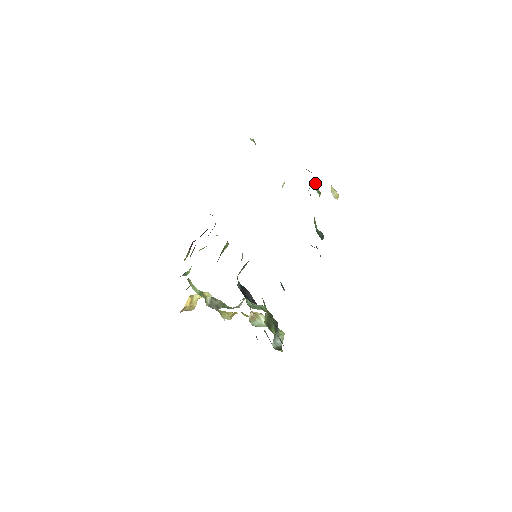
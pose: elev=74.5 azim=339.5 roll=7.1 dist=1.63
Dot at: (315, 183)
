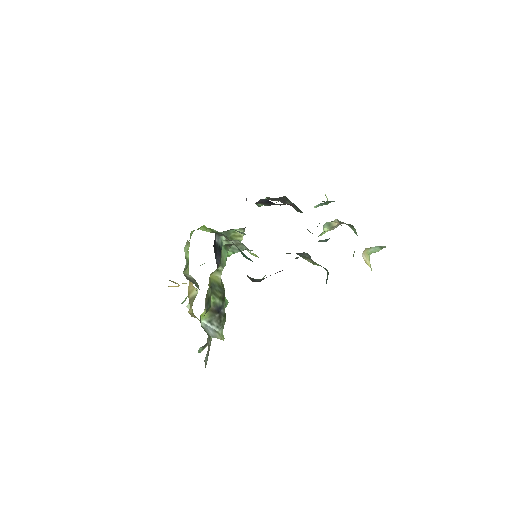
Dot at: occluded
